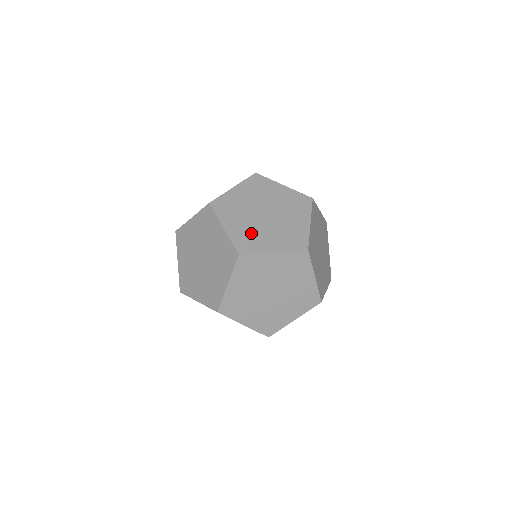
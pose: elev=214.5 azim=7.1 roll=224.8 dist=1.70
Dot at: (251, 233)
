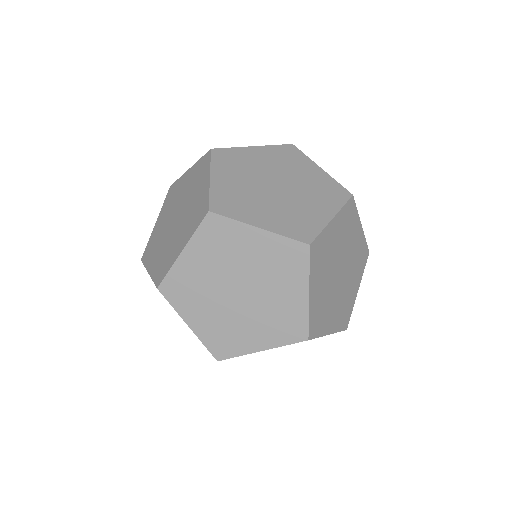
Dot at: (324, 305)
